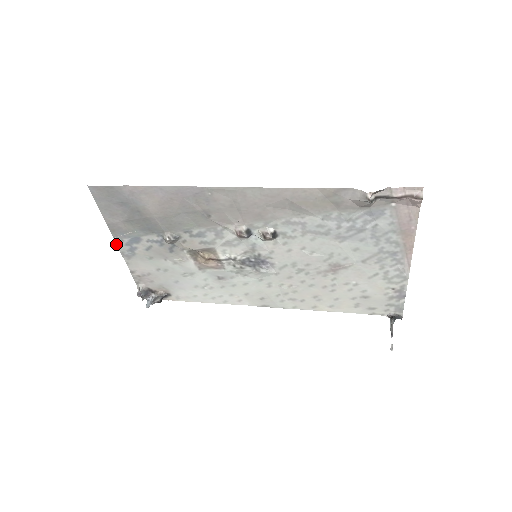
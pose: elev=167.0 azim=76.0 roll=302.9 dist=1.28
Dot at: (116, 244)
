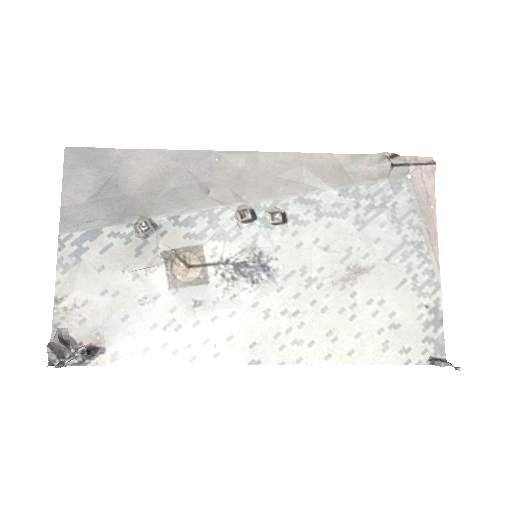
Dot at: occluded
